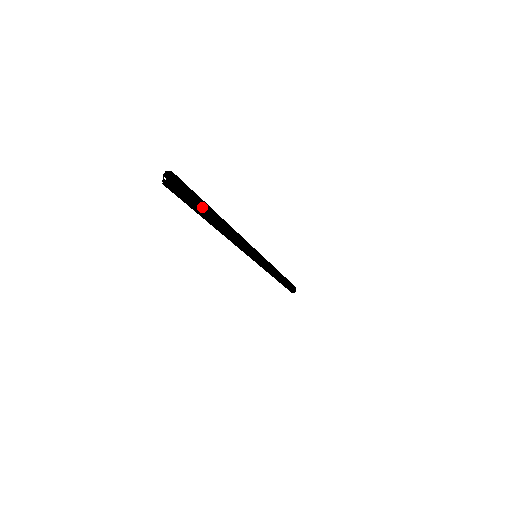
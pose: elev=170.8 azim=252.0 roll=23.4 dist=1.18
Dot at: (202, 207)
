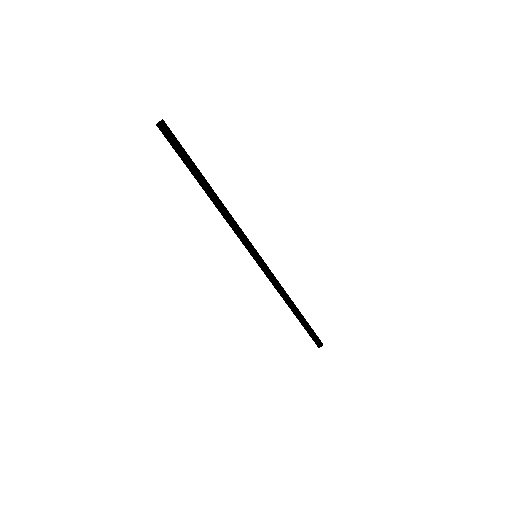
Dot at: (187, 163)
